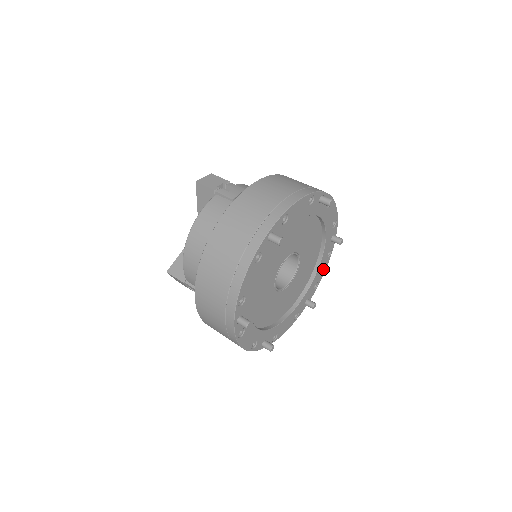
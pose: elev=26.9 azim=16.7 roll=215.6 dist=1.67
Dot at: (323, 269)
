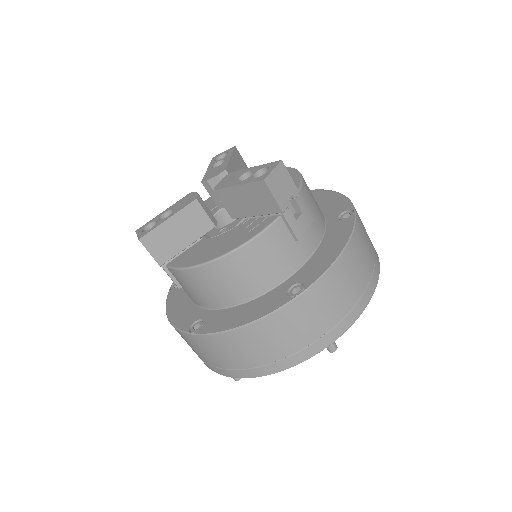
Dot at: occluded
